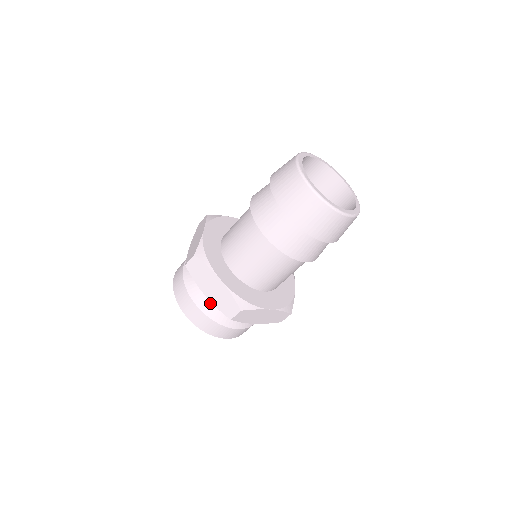
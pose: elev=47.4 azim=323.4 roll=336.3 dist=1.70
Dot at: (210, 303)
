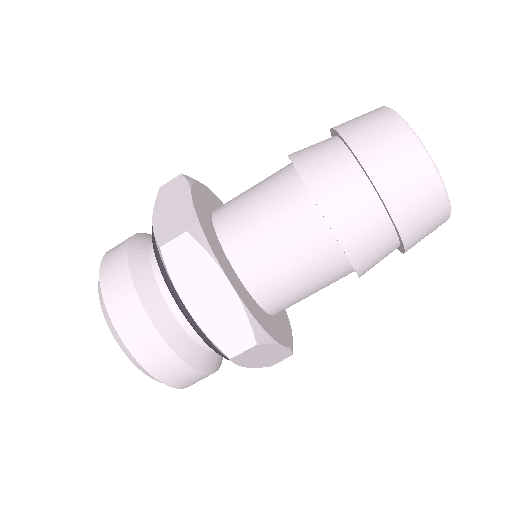
Dot at: (148, 258)
